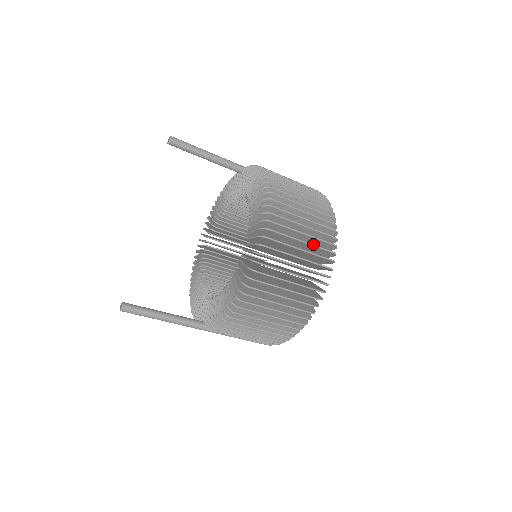
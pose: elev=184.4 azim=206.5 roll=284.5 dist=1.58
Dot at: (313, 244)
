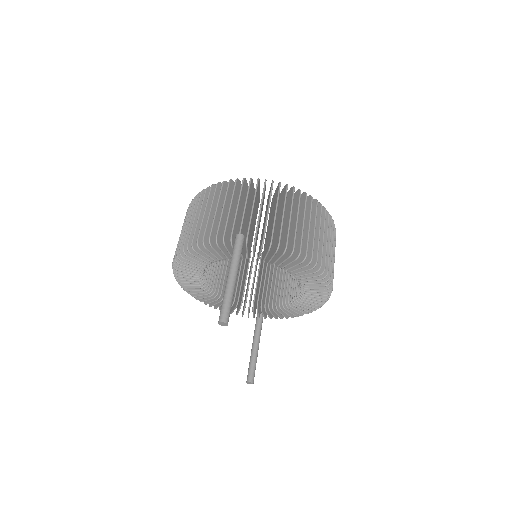
Dot at: occluded
